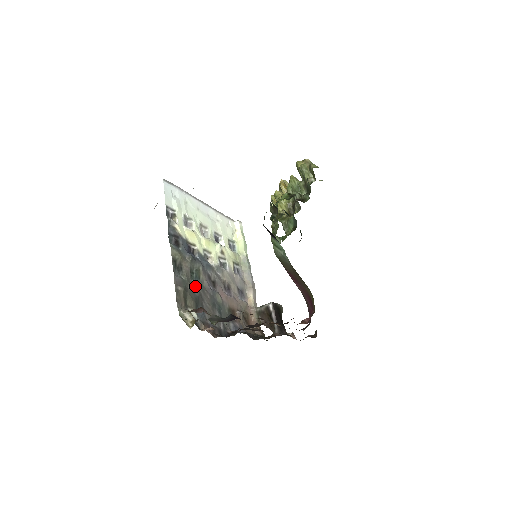
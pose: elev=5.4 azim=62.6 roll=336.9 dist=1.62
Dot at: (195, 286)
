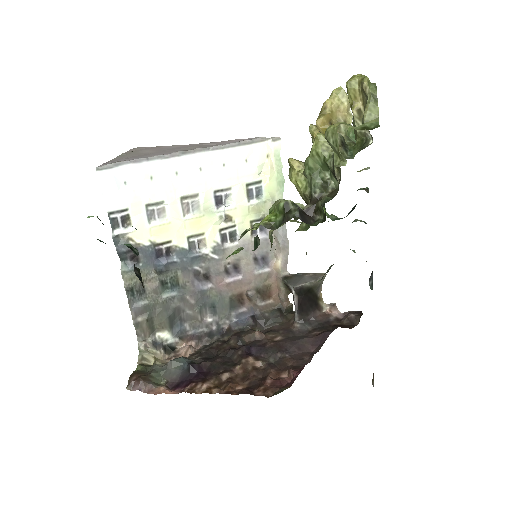
Dot at: (168, 302)
